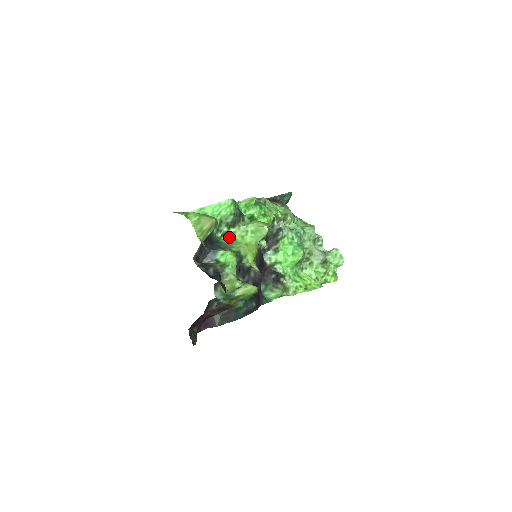
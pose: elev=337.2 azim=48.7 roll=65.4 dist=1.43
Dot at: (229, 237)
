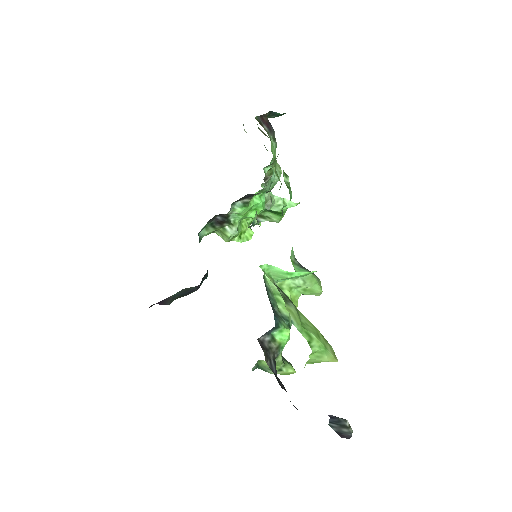
Dot at: occluded
